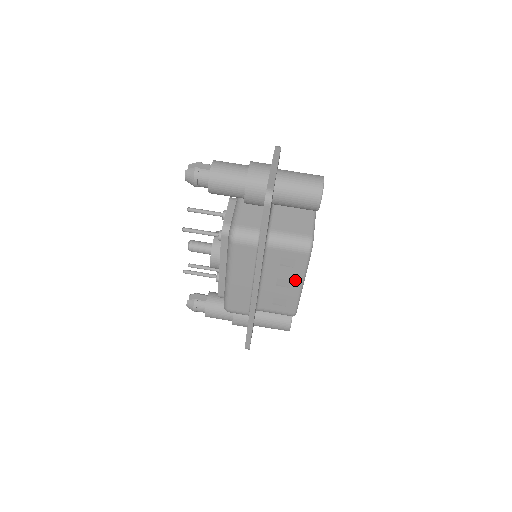
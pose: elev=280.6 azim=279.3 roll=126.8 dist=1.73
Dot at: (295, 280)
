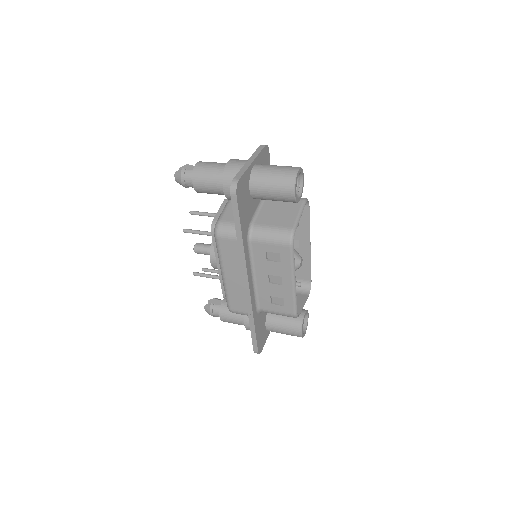
Dot at: (285, 276)
